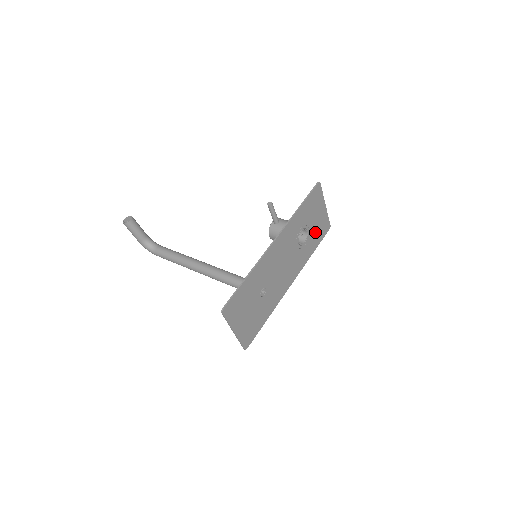
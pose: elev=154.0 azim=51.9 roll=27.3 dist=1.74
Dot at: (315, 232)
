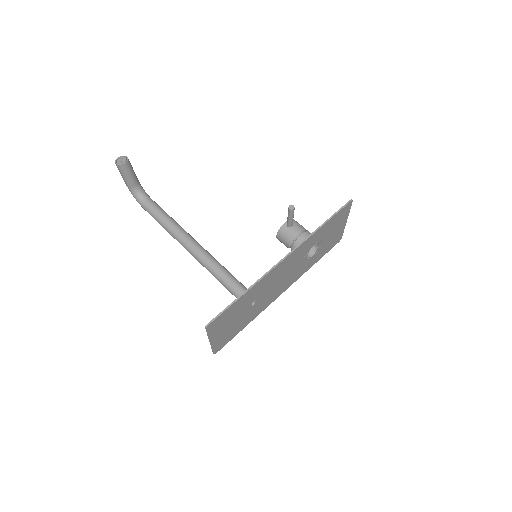
Dot at: (325, 246)
